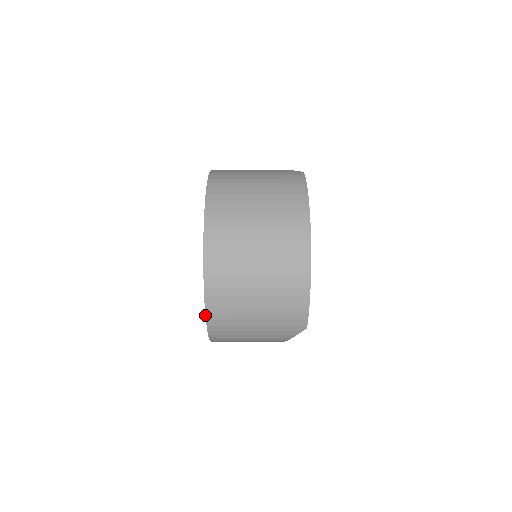
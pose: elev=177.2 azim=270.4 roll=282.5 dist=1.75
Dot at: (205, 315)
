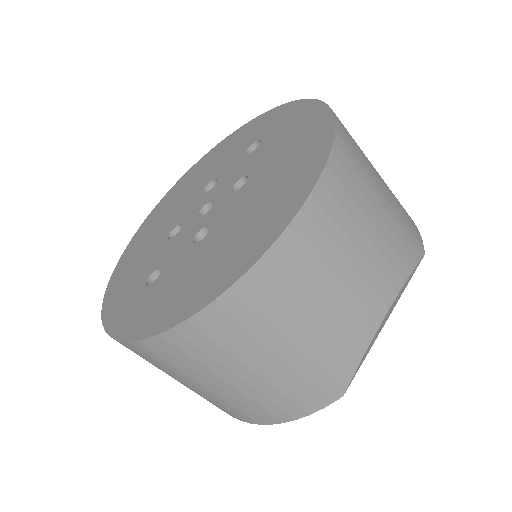
Dot at: (333, 116)
